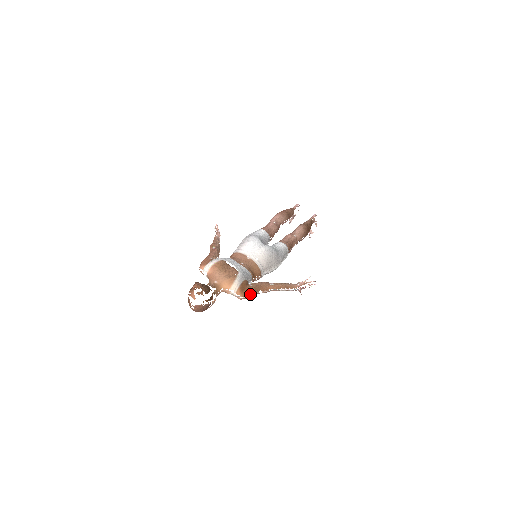
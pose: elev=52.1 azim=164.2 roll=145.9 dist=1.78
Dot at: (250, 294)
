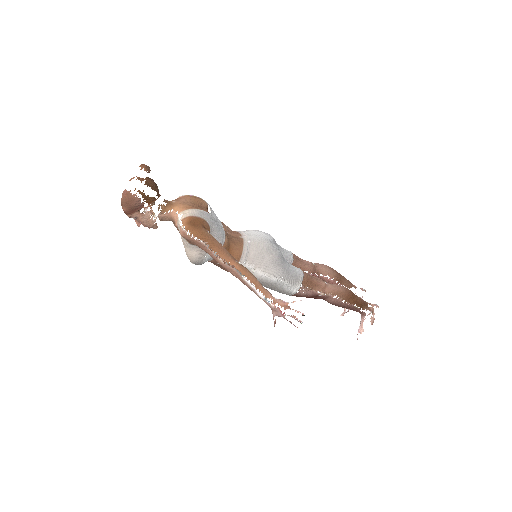
Dot at: (198, 237)
